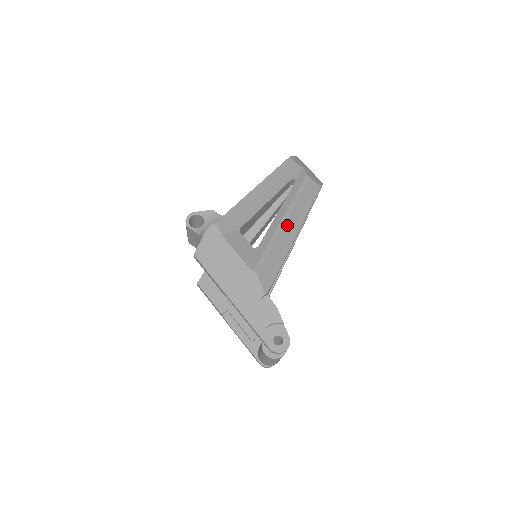
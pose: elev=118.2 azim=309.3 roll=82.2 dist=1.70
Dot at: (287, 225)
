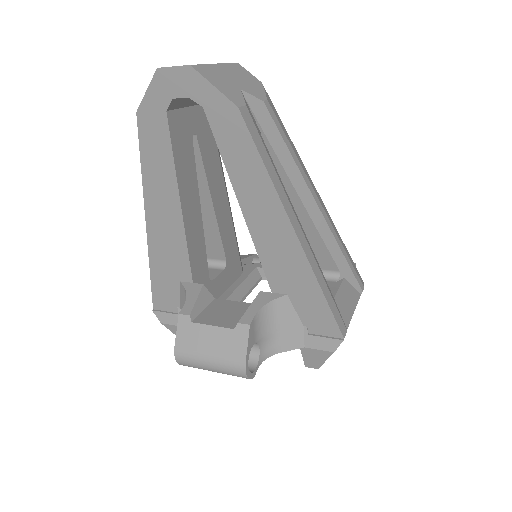
Dot at: (325, 211)
